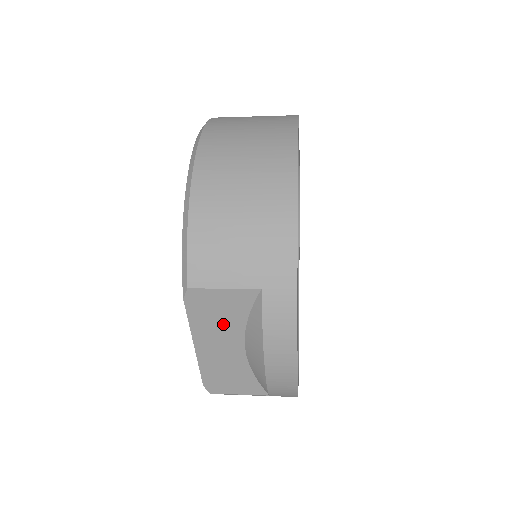
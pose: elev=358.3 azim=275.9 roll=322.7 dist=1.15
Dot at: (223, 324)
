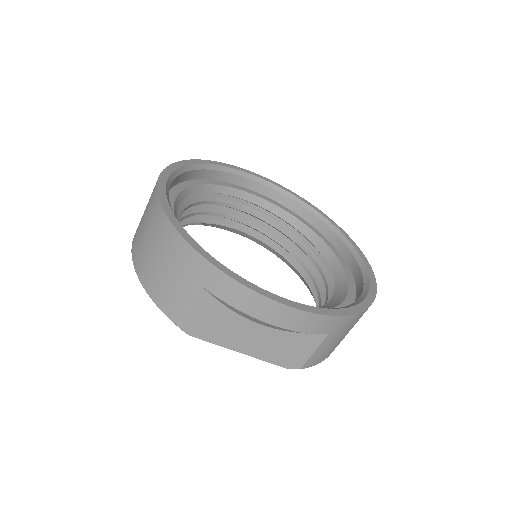
Dot at: (226, 325)
